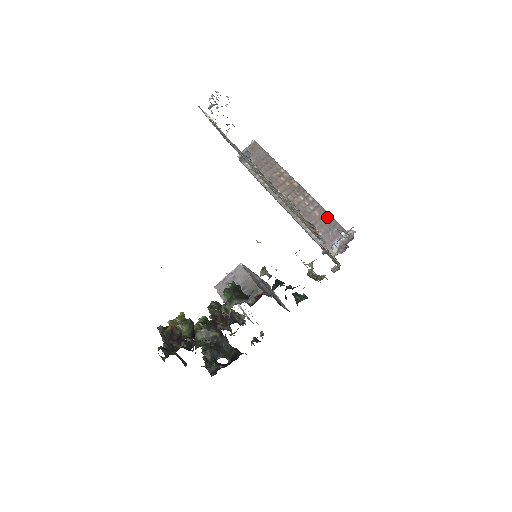
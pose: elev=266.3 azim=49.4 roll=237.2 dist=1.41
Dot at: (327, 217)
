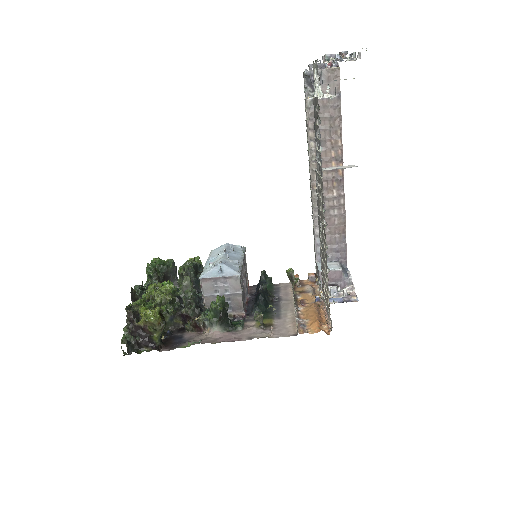
Dot at: (342, 233)
